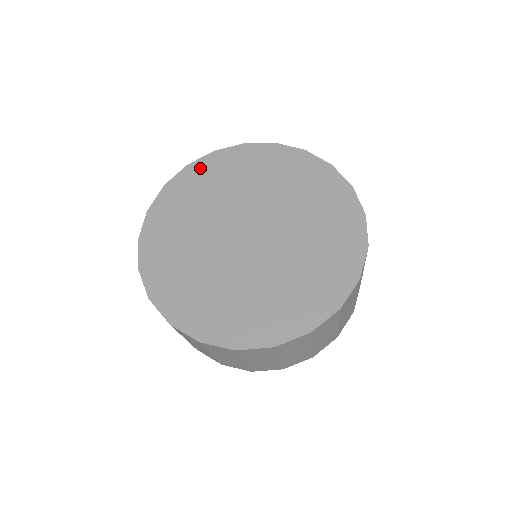
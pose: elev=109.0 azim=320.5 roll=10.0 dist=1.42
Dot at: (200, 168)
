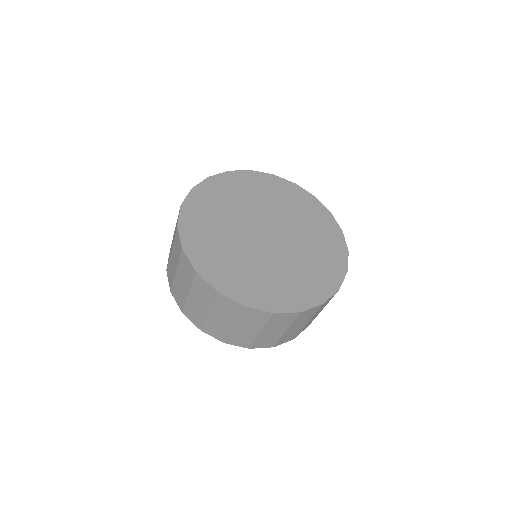
Dot at: (188, 221)
